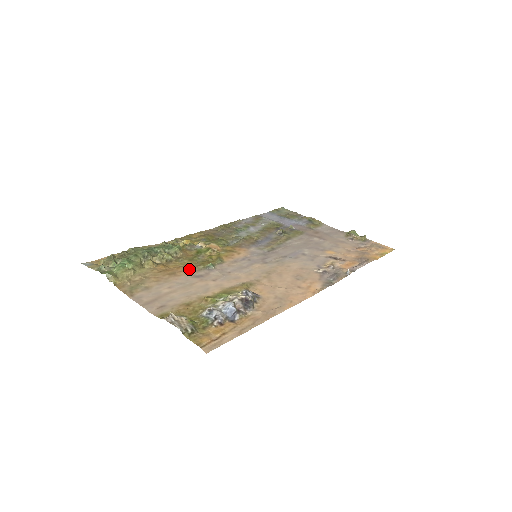
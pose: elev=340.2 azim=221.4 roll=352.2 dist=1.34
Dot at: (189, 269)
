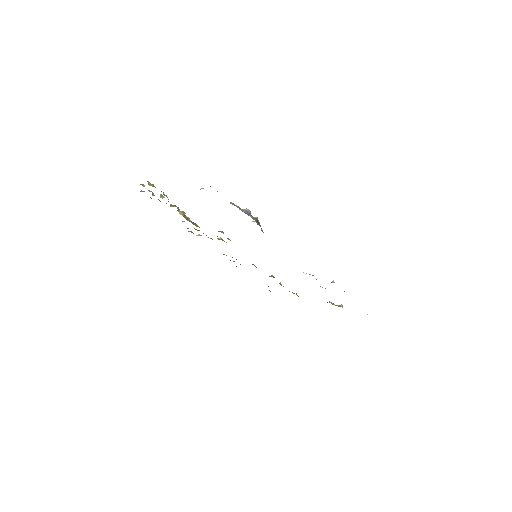
Dot at: occluded
